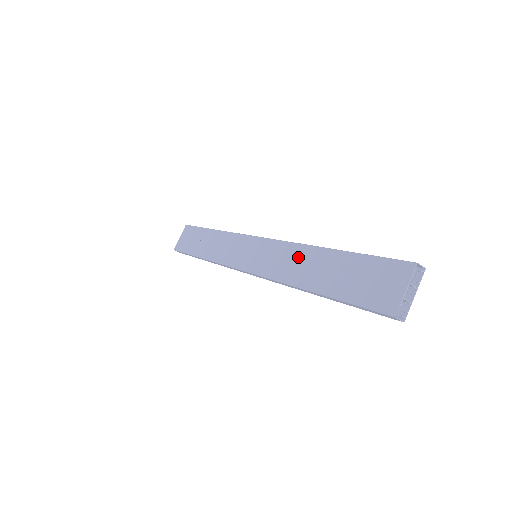
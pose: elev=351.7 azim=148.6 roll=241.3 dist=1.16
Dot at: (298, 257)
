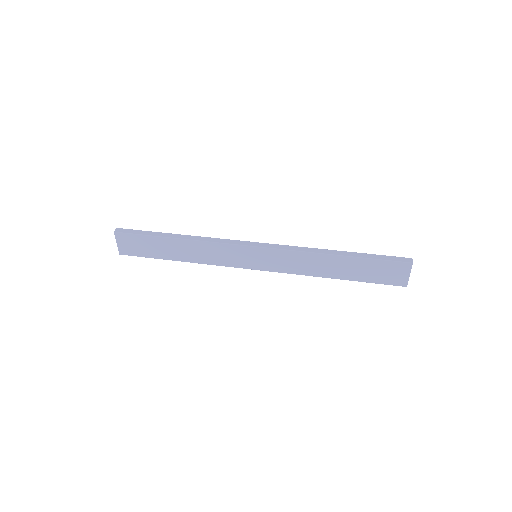
Dot at: (313, 261)
